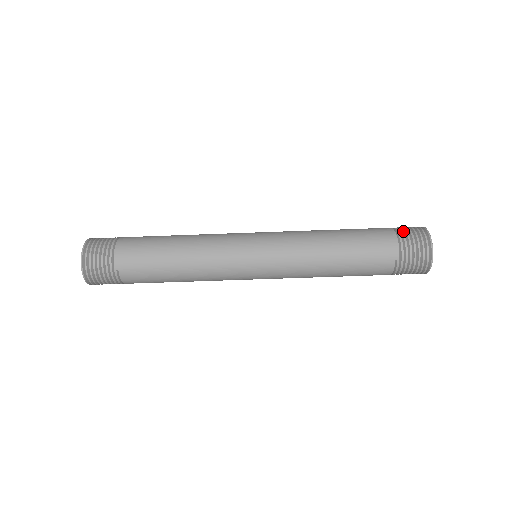
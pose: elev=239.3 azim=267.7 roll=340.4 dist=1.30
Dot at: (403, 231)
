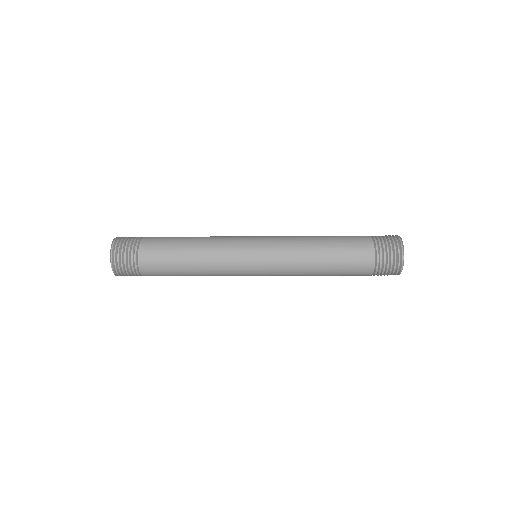
Dot at: (382, 269)
